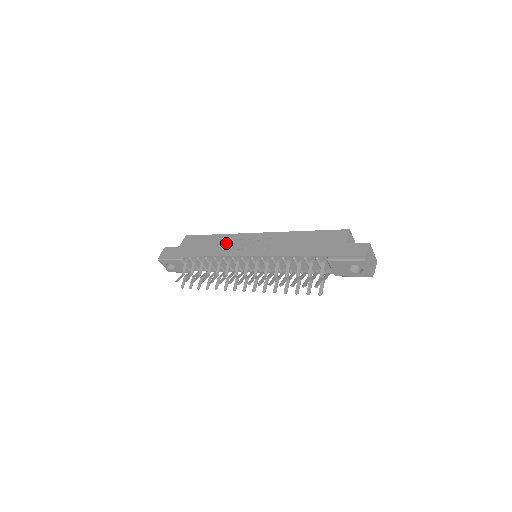
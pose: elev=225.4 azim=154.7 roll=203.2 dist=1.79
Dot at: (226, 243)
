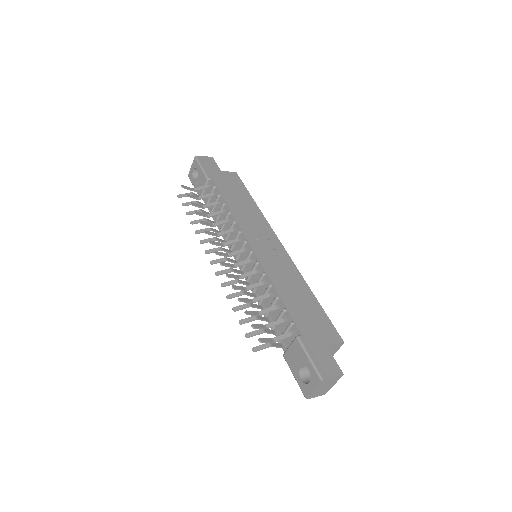
Dot at: (252, 217)
